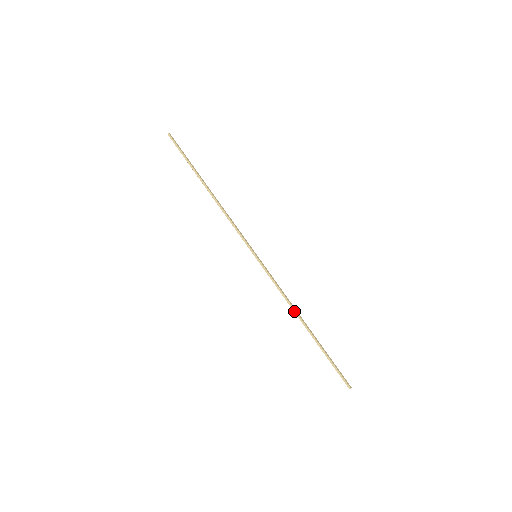
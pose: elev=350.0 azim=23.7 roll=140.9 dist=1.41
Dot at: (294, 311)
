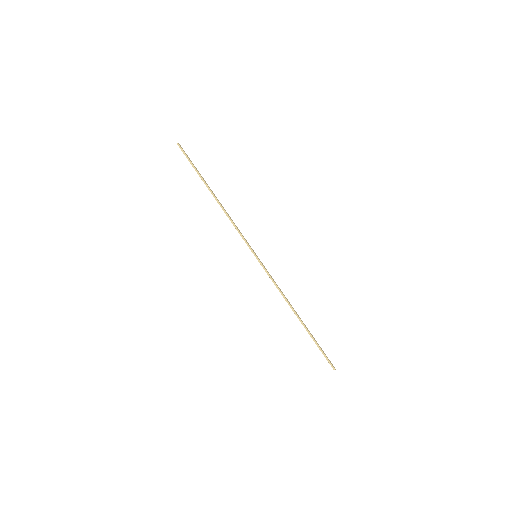
Dot at: (288, 304)
